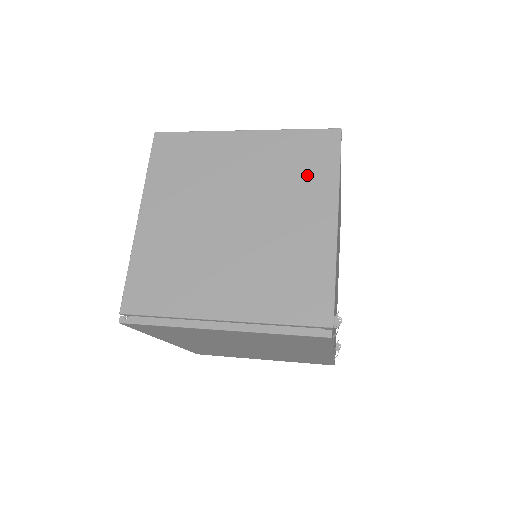
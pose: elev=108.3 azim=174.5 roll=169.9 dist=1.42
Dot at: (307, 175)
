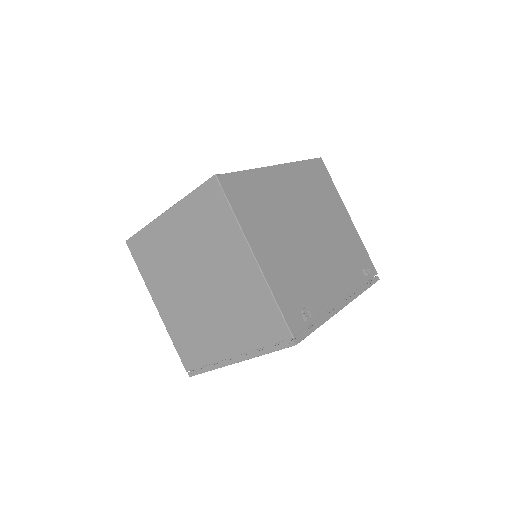
Dot at: (217, 228)
